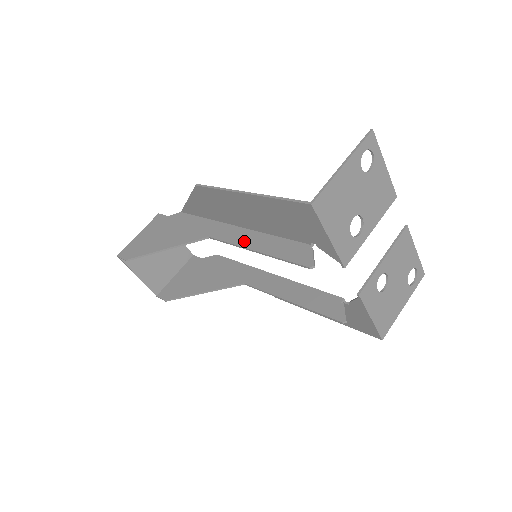
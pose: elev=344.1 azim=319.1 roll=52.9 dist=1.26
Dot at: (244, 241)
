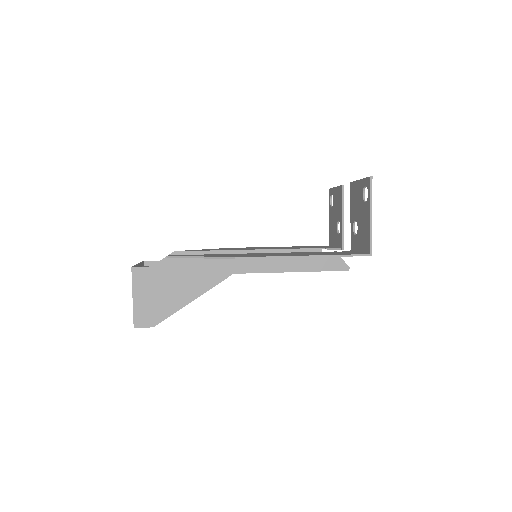
Dot at: (276, 267)
